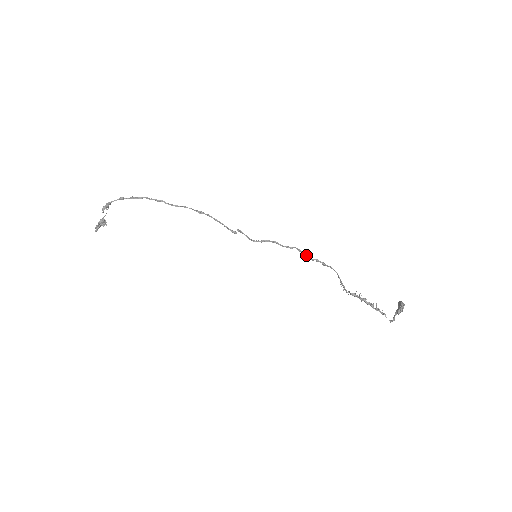
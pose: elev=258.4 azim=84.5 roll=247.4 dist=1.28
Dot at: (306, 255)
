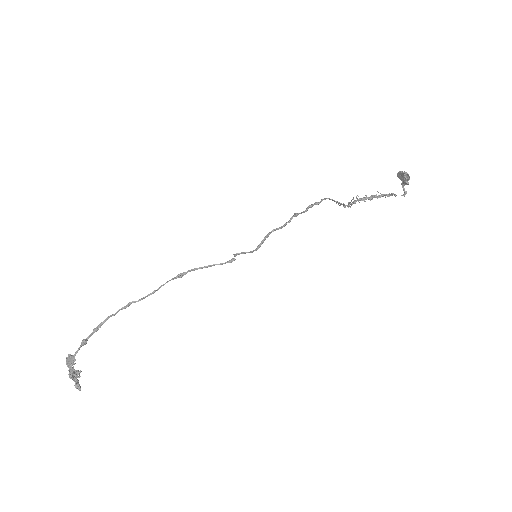
Dot at: occluded
